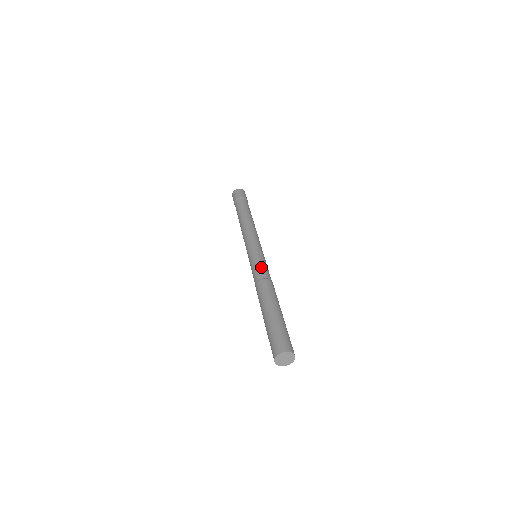
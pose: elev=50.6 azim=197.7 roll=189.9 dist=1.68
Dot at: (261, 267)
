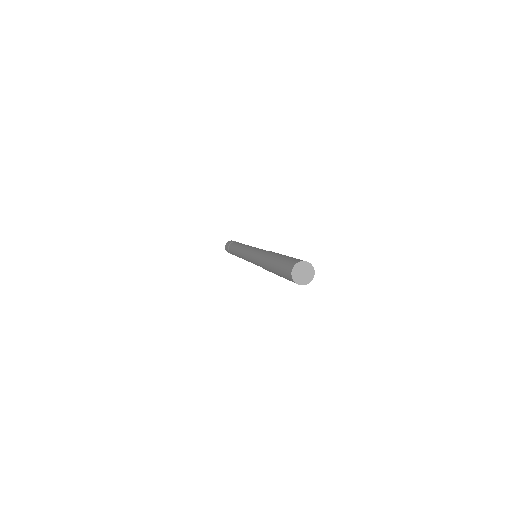
Dot at: (262, 250)
